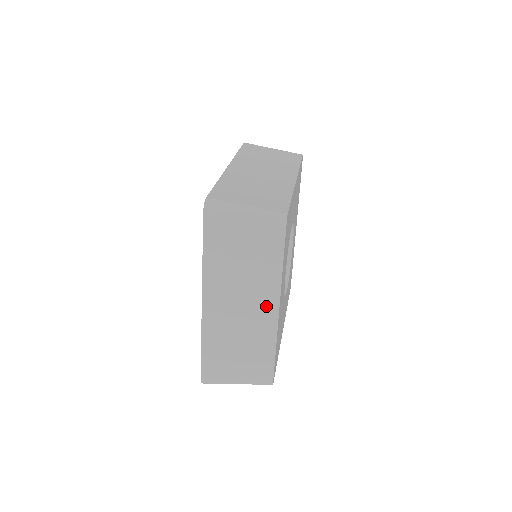
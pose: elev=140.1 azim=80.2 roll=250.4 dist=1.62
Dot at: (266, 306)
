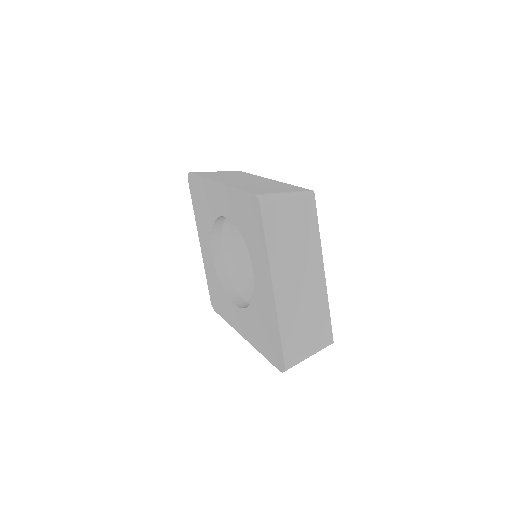
Dot at: (316, 273)
